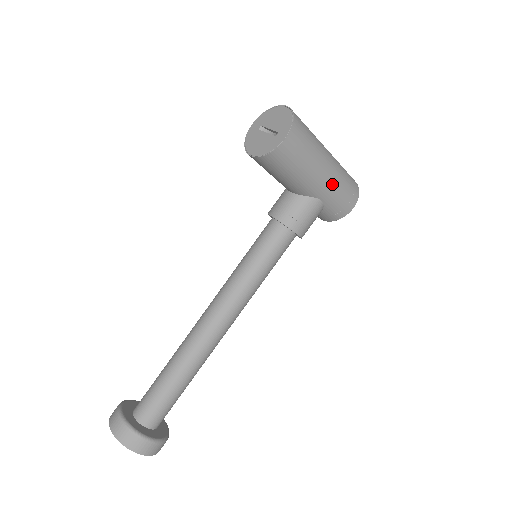
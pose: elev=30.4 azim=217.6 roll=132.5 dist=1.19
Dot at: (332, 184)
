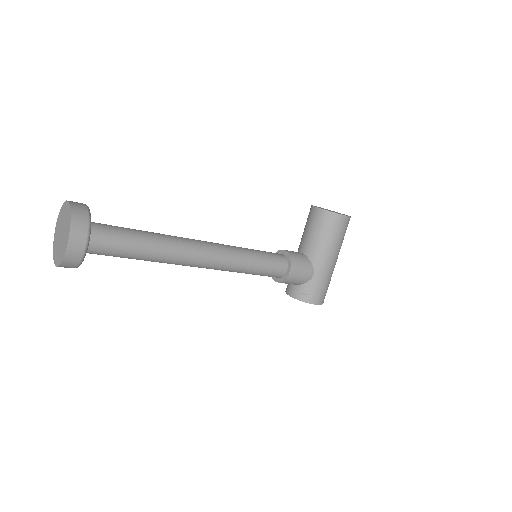
Dot at: (327, 272)
